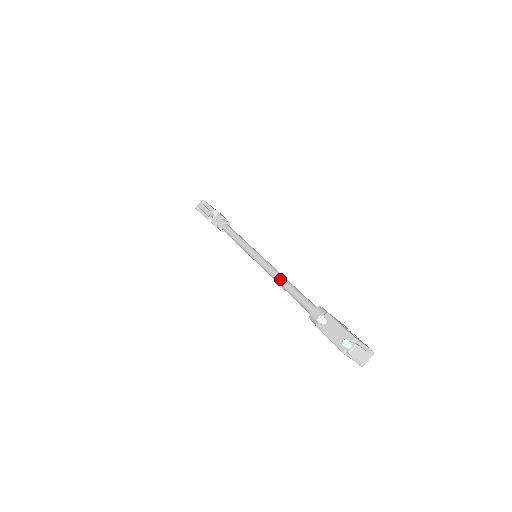
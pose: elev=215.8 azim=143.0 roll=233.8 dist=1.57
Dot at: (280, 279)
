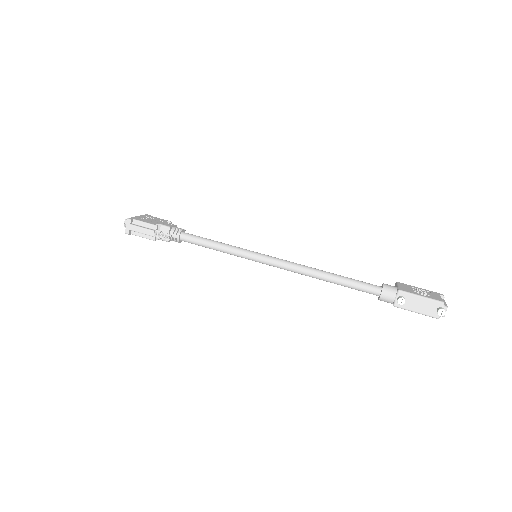
Dot at: (316, 275)
